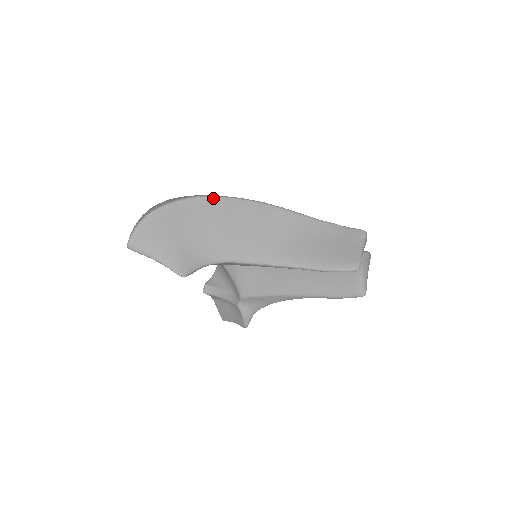
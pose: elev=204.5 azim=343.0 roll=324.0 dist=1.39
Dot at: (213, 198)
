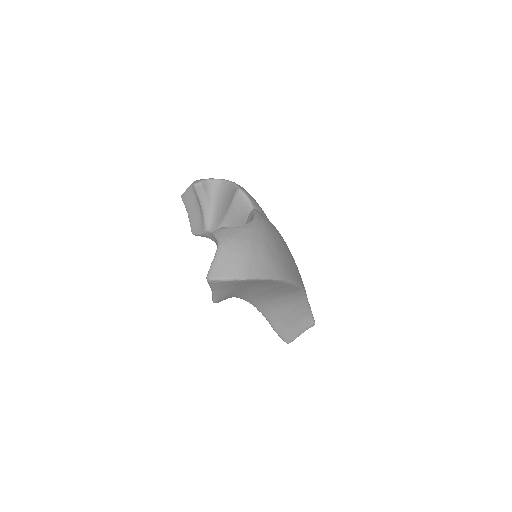
Dot at: (286, 282)
